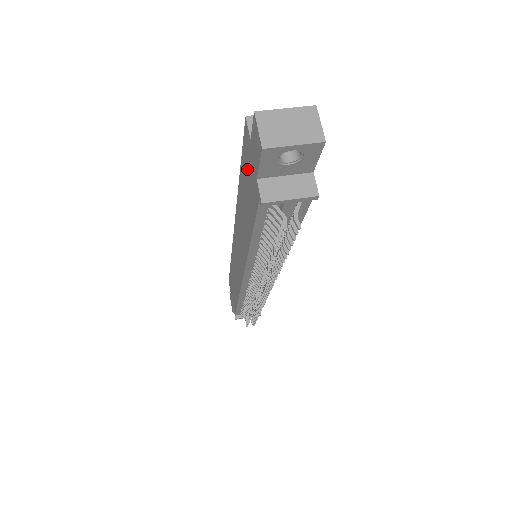
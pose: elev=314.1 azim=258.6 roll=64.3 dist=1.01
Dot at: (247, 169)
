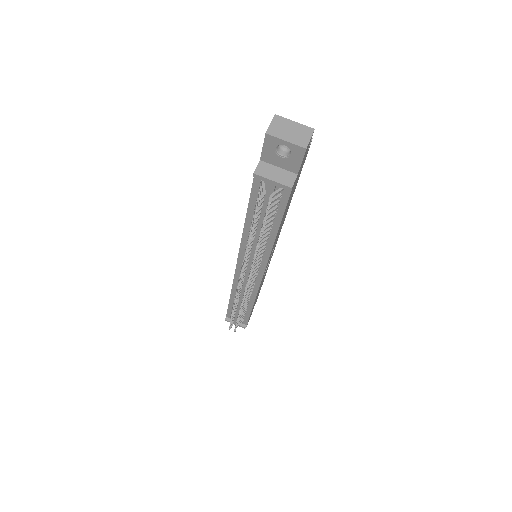
Dot at: occluded
